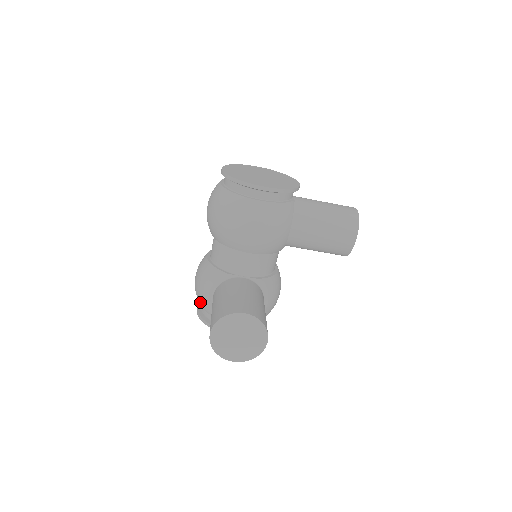
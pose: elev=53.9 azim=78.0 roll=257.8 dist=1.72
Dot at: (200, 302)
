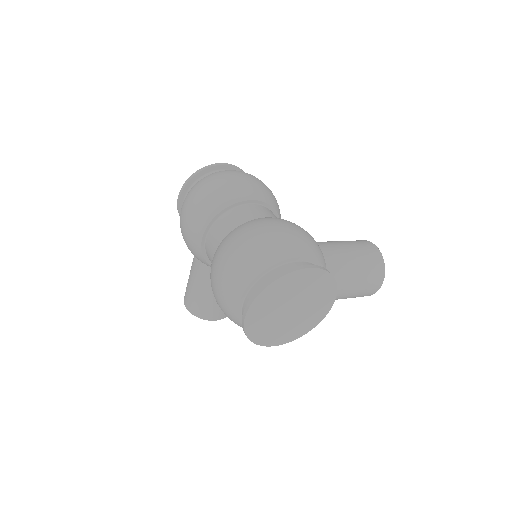
Dot at: occluded
